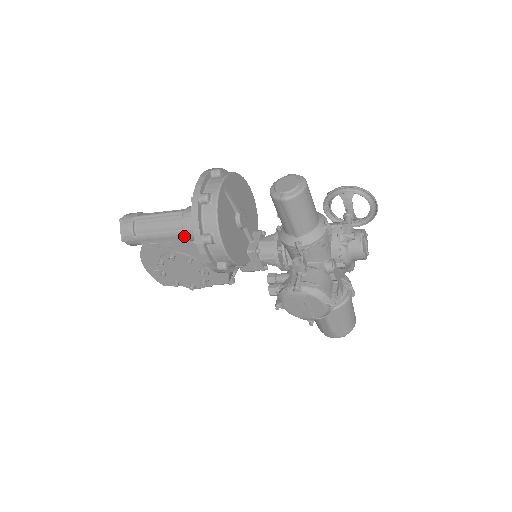
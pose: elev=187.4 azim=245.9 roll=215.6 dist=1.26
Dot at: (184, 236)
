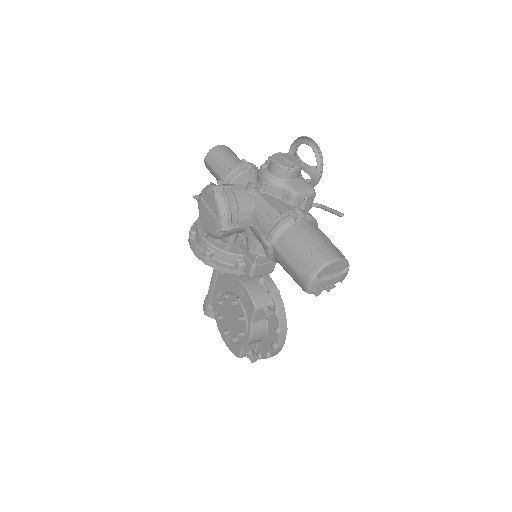
Dot at: (215, 269)
